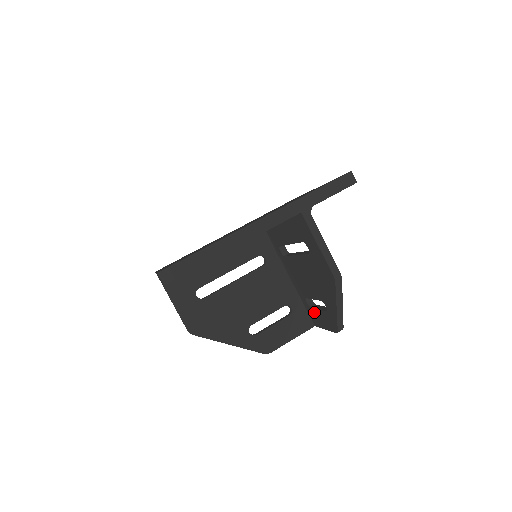
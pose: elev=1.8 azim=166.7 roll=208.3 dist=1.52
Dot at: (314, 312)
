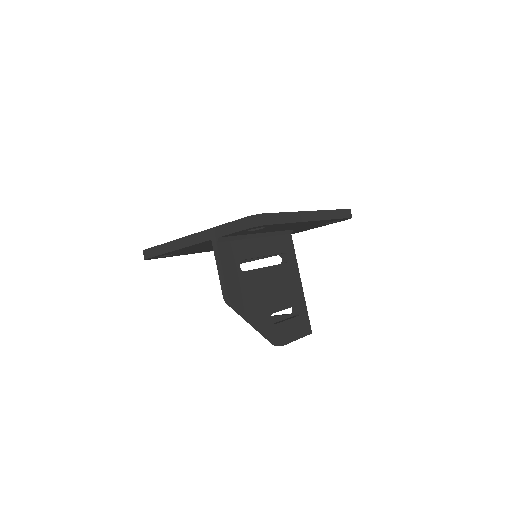
Dot at: occluded
